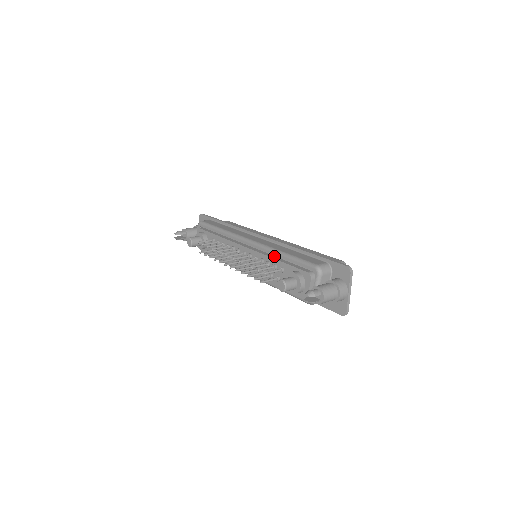
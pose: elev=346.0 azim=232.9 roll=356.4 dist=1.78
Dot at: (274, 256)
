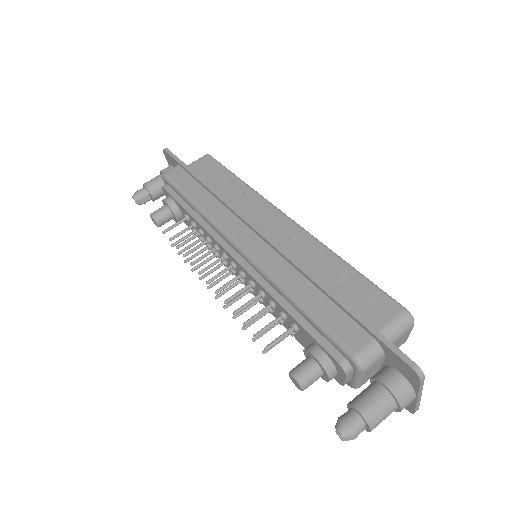
Dot at: (280, 294)
